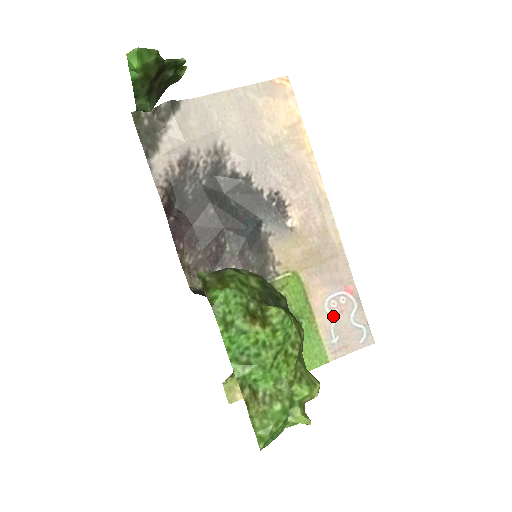
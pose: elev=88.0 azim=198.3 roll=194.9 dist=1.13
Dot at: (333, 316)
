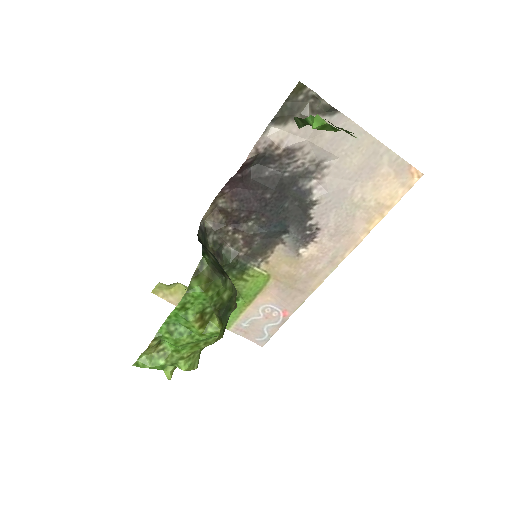
Dot at: (259, 315)
